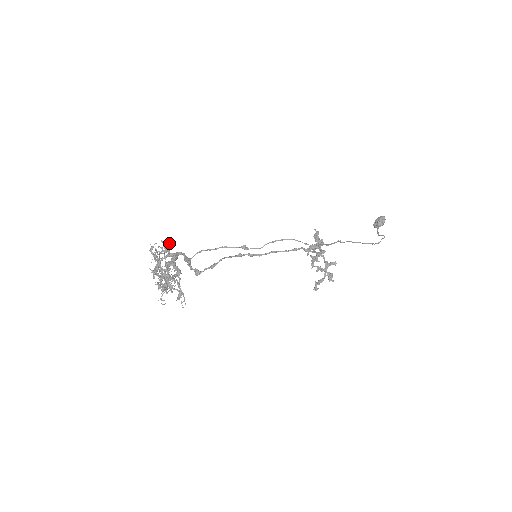
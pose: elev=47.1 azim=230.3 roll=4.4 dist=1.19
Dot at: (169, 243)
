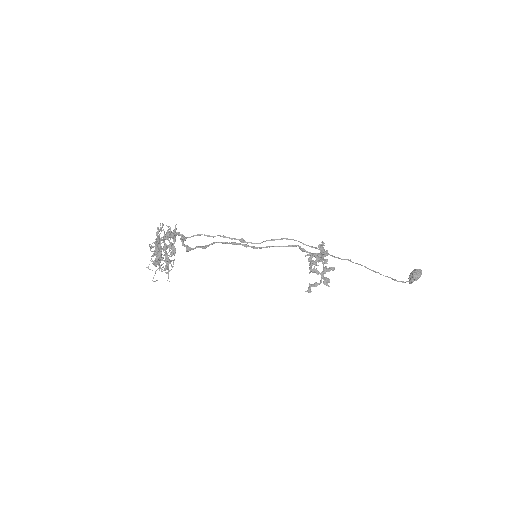
Dot at: (175, 230)
